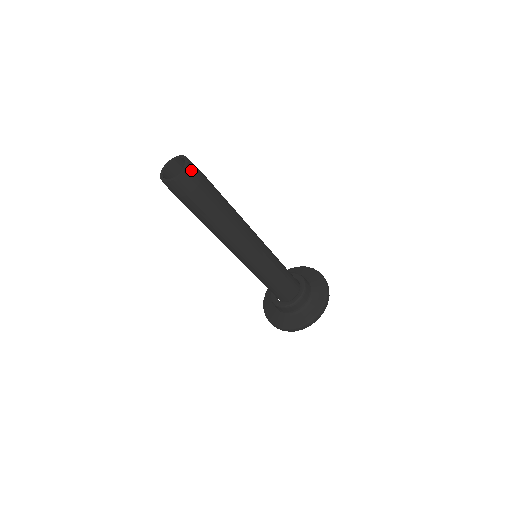
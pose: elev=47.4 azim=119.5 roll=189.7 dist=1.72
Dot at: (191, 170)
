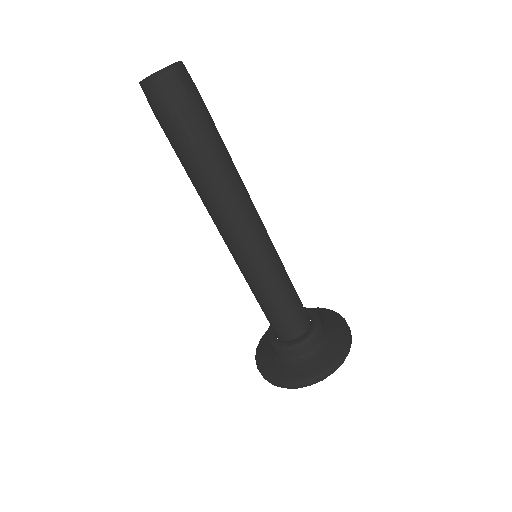
Dot at: (181, 76)
